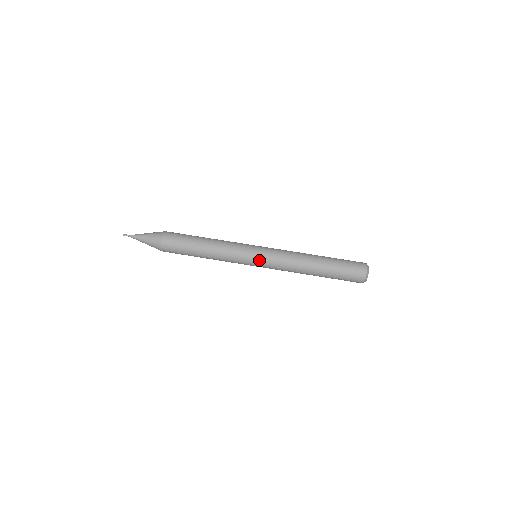
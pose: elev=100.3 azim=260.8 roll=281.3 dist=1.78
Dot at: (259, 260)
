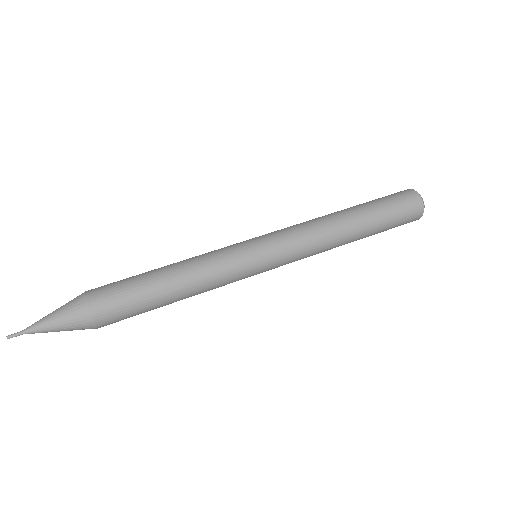
Dot at: (267, 253)
